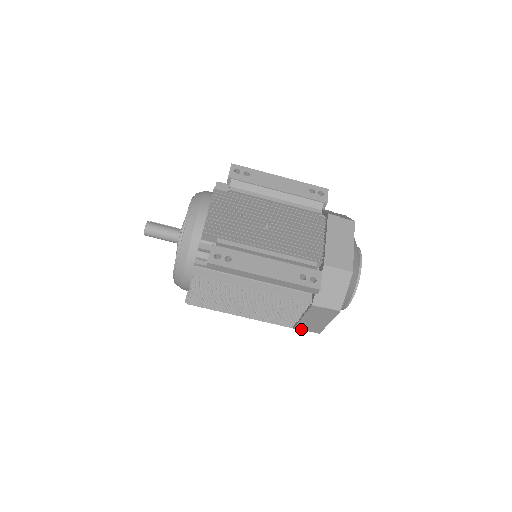
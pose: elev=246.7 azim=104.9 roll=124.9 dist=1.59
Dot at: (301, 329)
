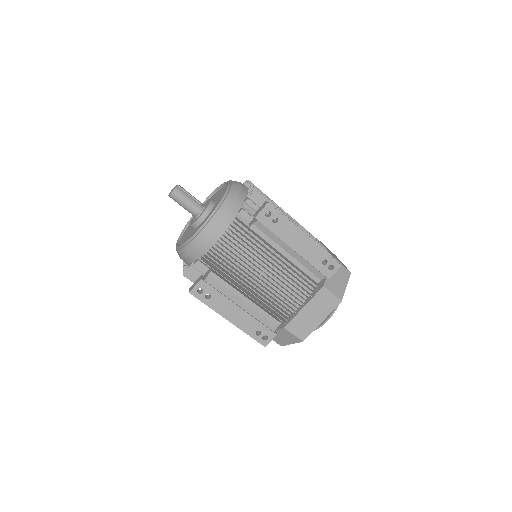
Dot at: occluded
